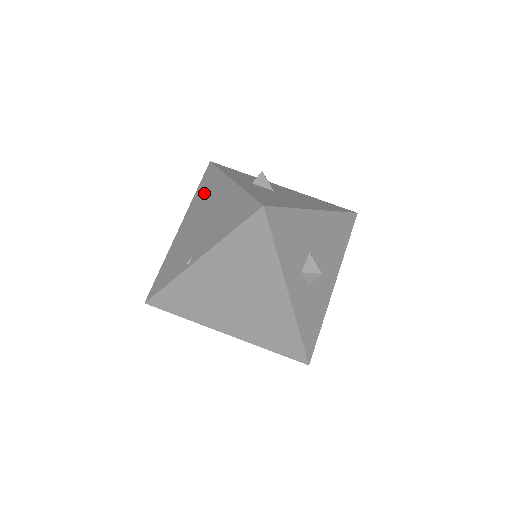
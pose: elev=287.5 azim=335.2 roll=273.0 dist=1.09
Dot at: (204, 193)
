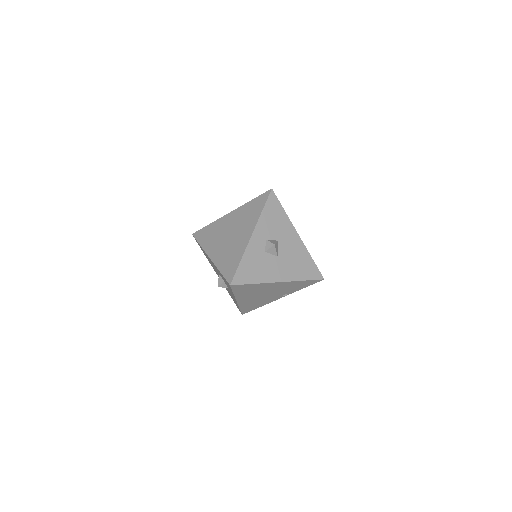
Dot at: occluded
